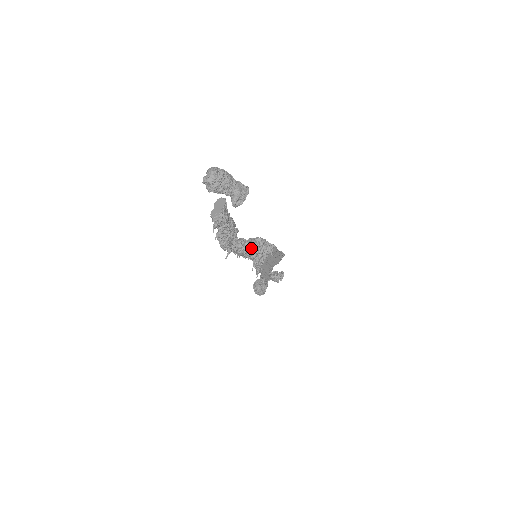
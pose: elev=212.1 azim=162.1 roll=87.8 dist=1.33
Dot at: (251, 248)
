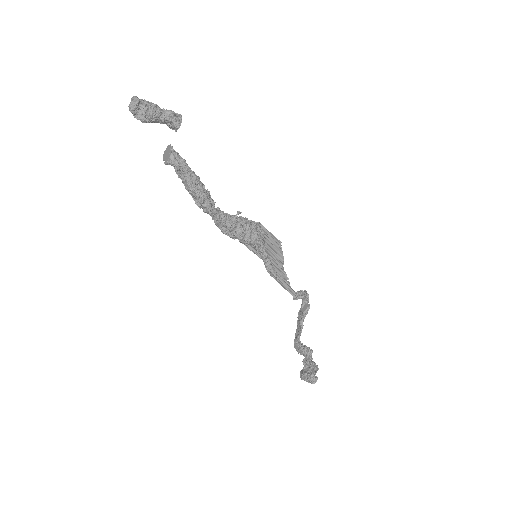
Dot at: (237, 218)
